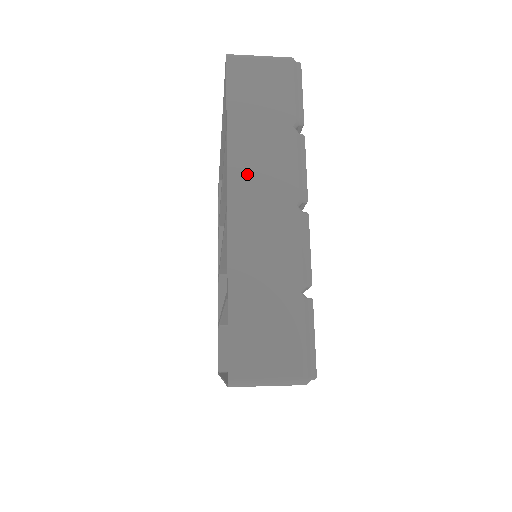
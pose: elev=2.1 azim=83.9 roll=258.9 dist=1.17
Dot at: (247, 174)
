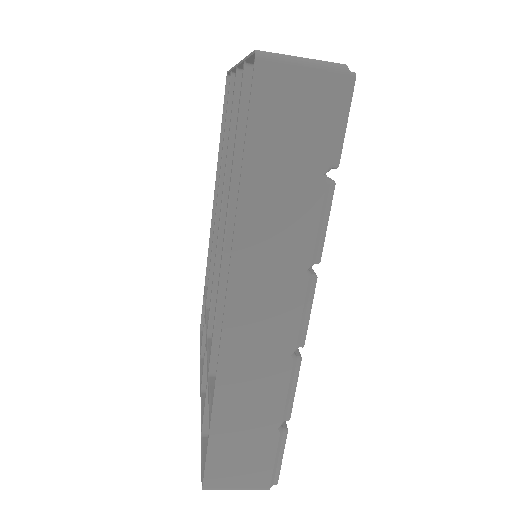
Dot at: occluded
